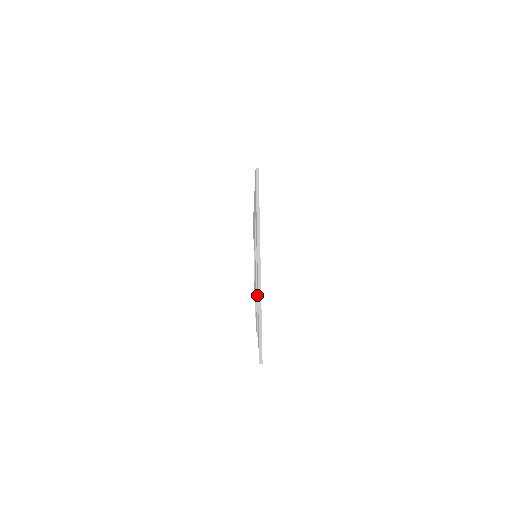
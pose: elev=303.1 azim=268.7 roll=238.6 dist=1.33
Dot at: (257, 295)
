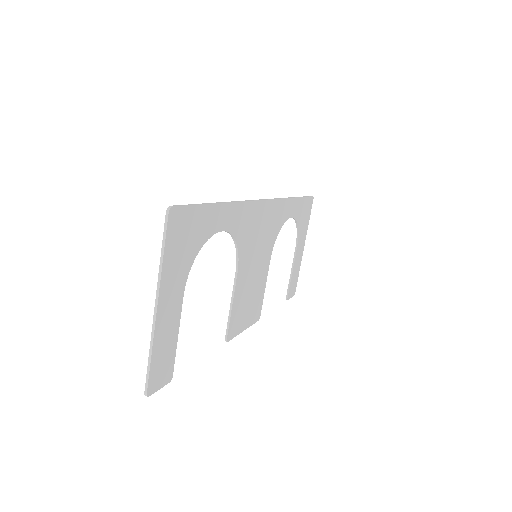
Dot at: (176, 324)
